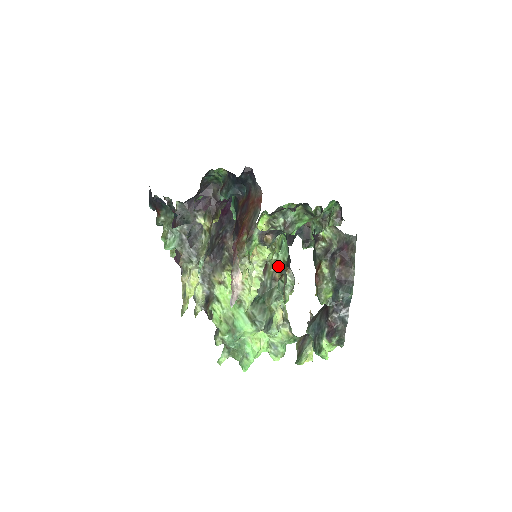
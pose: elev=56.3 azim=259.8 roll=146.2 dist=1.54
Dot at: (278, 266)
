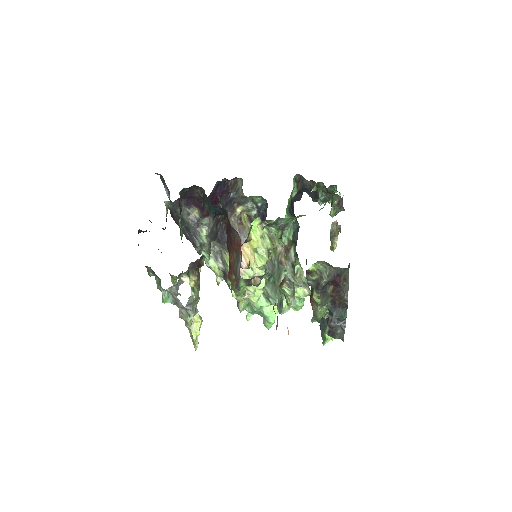
Dot at: (283, 249)
